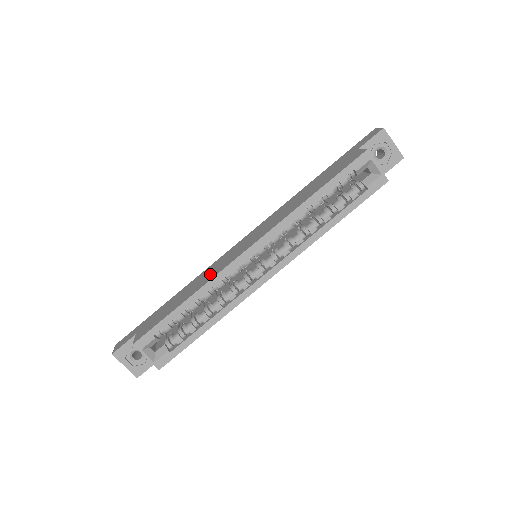
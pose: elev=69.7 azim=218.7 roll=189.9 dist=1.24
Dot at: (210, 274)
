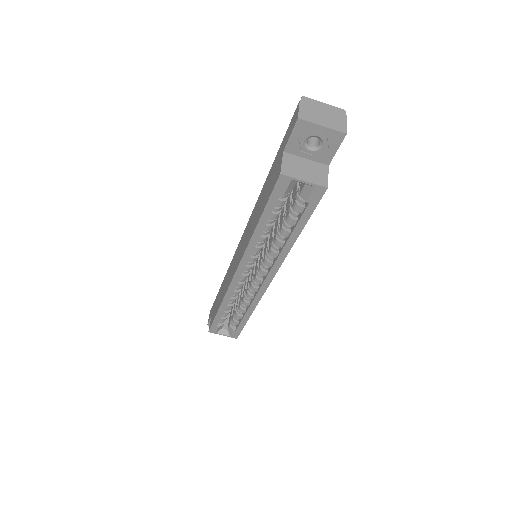
Dot at: (227, 282)
